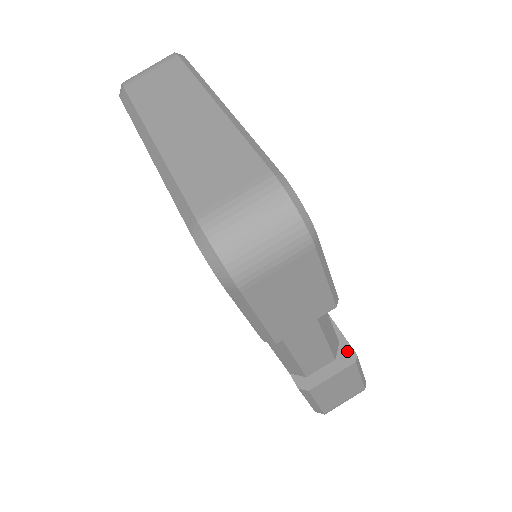
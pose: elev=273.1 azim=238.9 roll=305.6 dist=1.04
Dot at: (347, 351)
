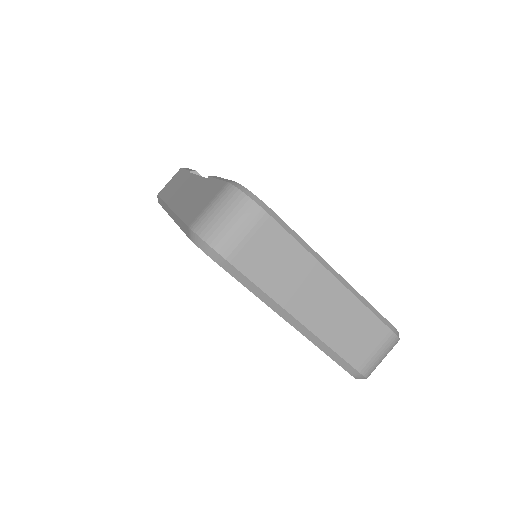
Dot at: occluded
